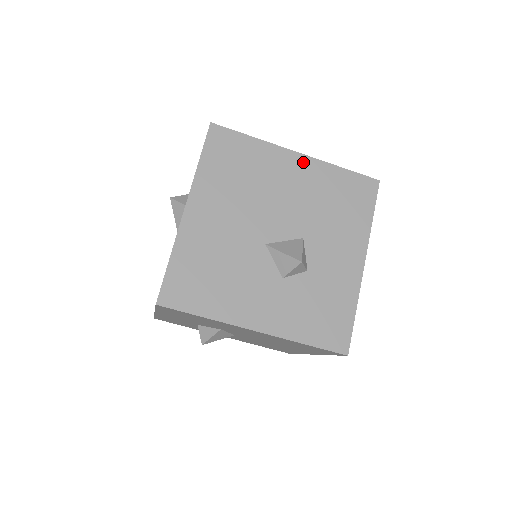
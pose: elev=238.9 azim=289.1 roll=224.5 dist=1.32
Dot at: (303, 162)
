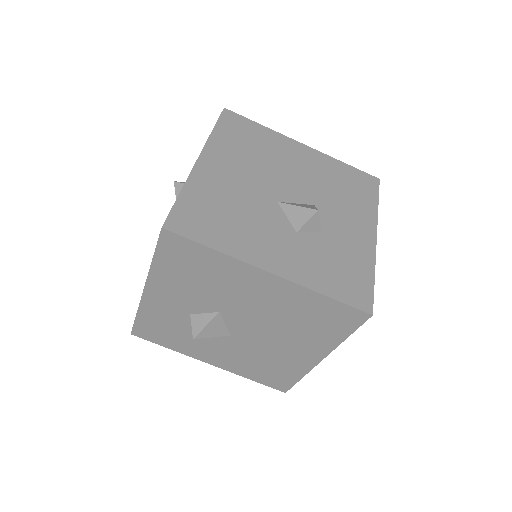
Dot at: (309, 151)
